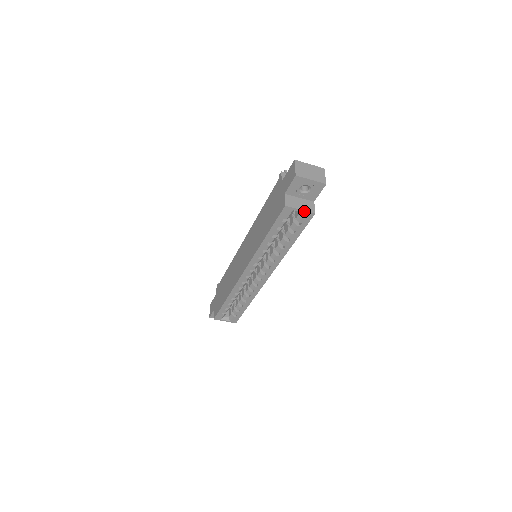
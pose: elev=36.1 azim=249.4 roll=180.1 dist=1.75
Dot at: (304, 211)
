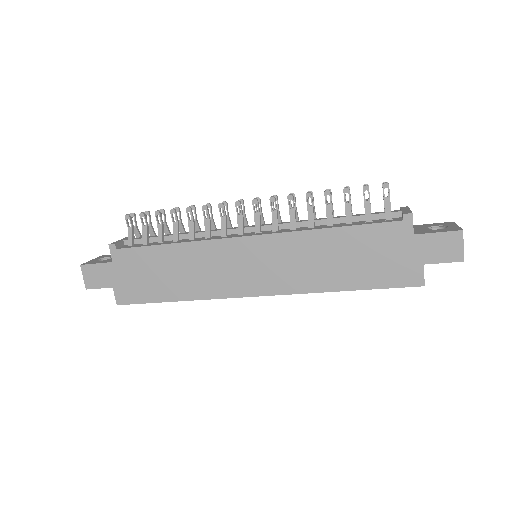
Dot at: occluded
